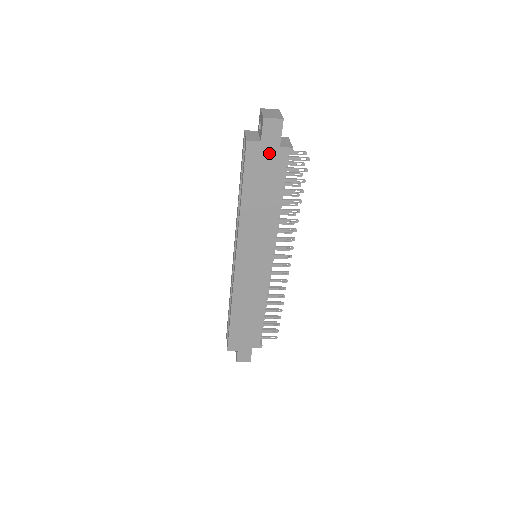
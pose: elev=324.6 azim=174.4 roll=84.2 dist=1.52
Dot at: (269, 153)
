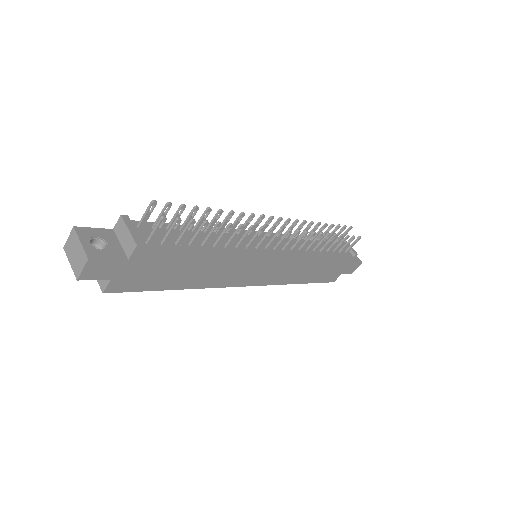
Dot at: (131, 270)
